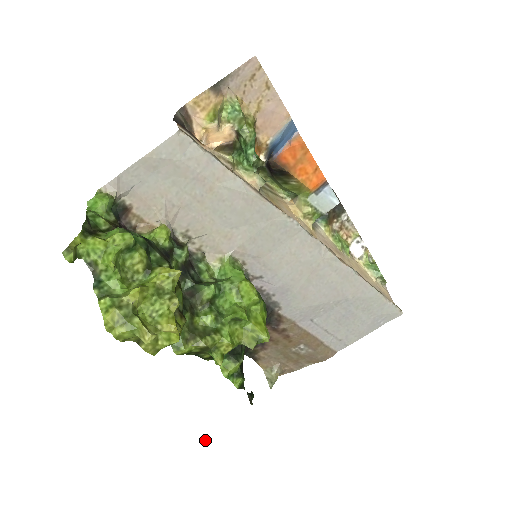
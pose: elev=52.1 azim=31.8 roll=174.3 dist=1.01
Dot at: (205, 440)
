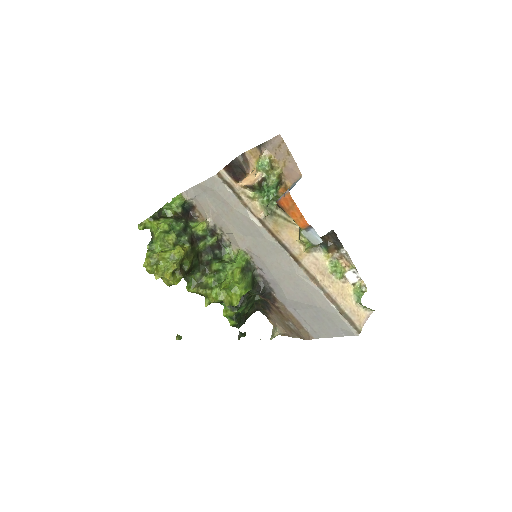
Dot at: (177, 337)
